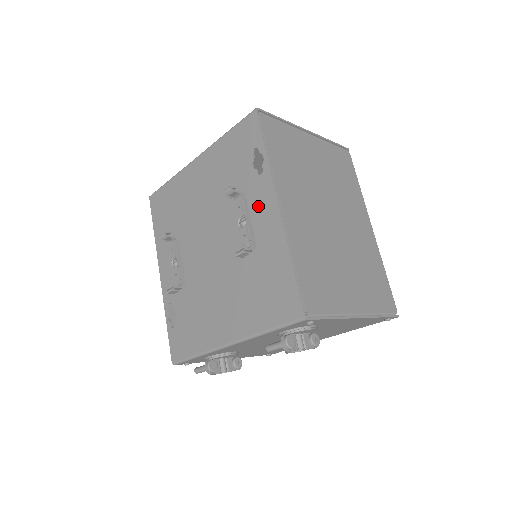
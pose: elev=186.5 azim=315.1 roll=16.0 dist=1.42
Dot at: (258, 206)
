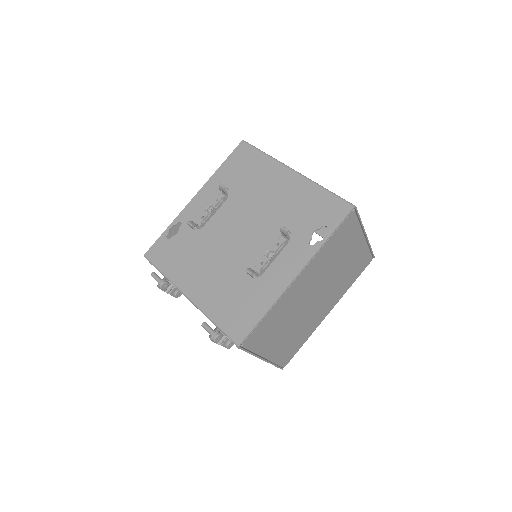
Dot at: (288, 258)
